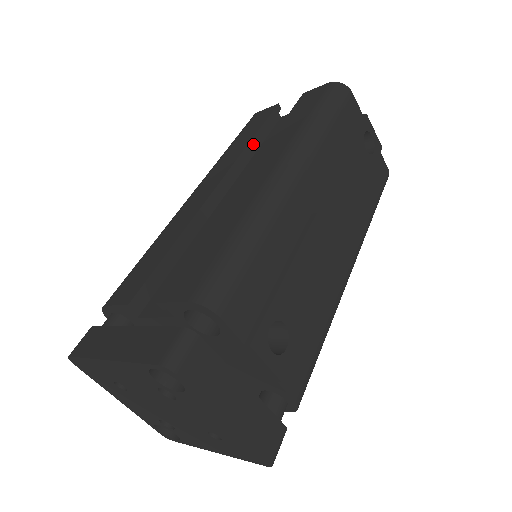
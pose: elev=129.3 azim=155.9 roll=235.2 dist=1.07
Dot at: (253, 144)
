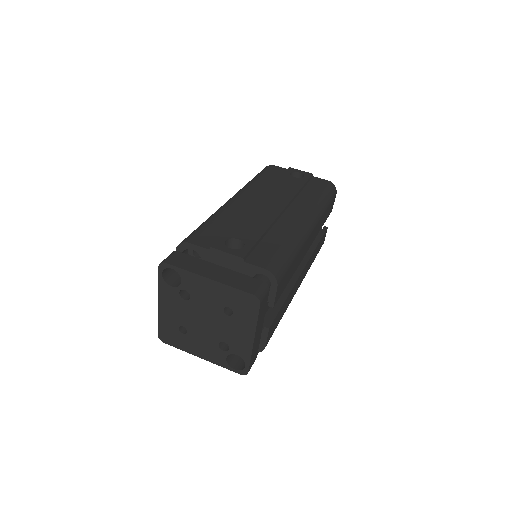
Dot at: occluded
